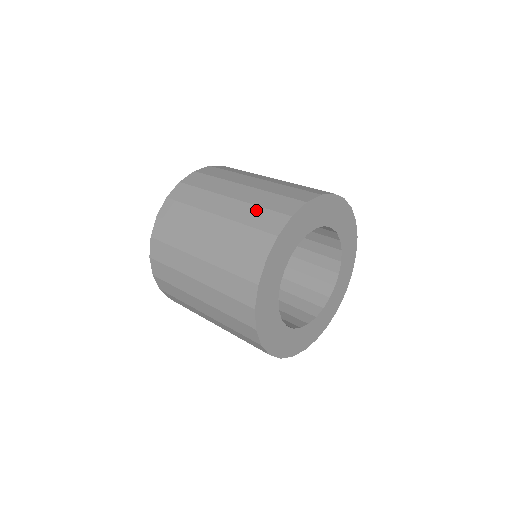
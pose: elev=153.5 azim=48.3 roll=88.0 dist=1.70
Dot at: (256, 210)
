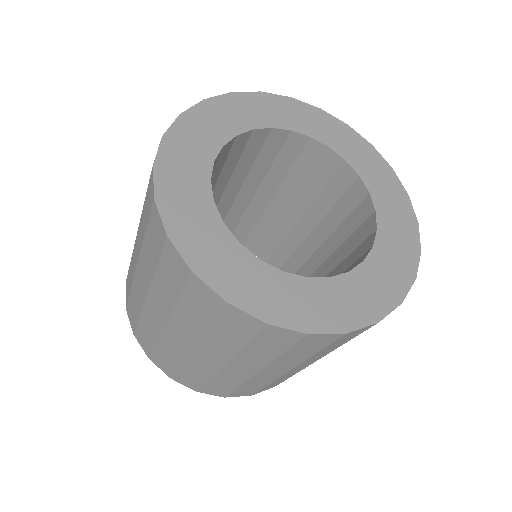
Dot at: occluded
